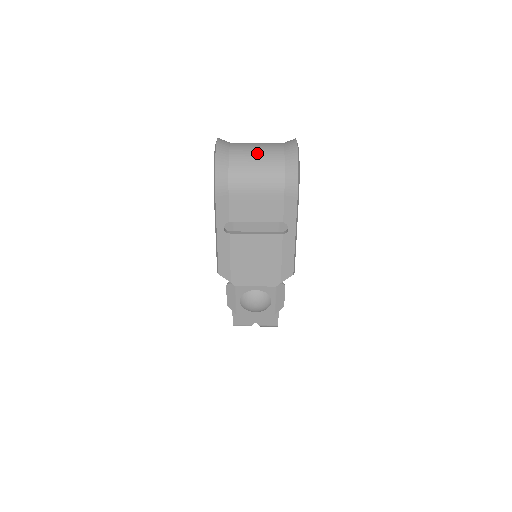
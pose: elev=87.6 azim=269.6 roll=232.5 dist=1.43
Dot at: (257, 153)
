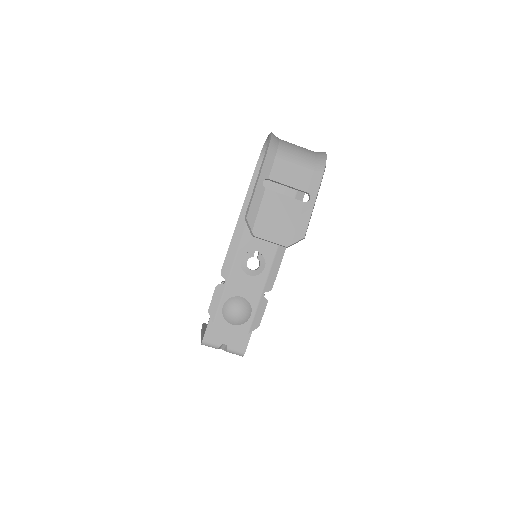
Dot at: (298, 146)
